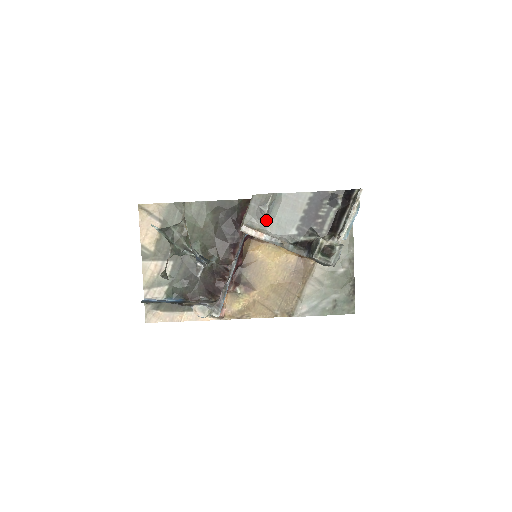
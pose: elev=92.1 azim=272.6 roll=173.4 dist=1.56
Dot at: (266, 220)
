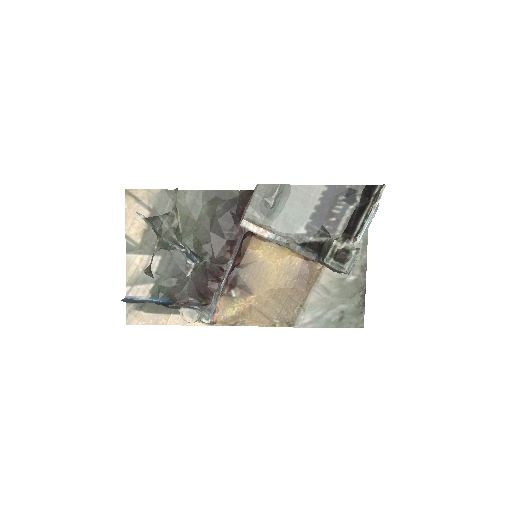
Dot at: (271, 215)
